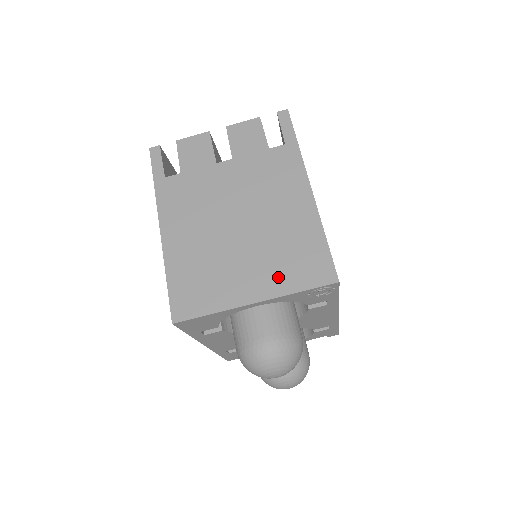
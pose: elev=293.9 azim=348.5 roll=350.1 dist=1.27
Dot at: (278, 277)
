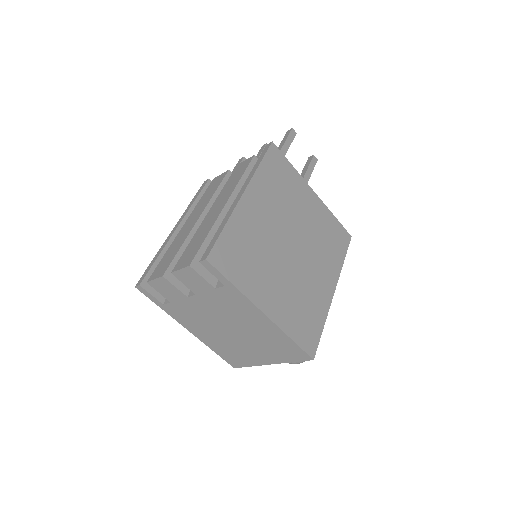
Dot at: (276, 356)
